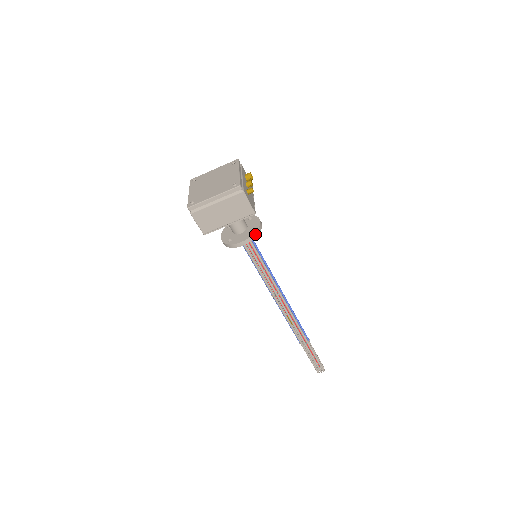
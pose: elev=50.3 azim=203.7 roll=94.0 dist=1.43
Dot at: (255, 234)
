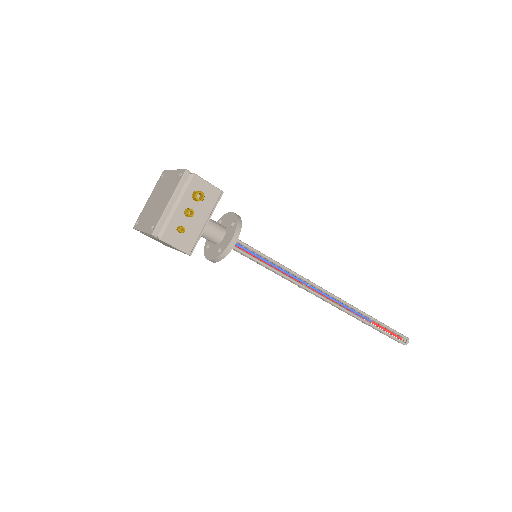
Dot at: (220, 256)
